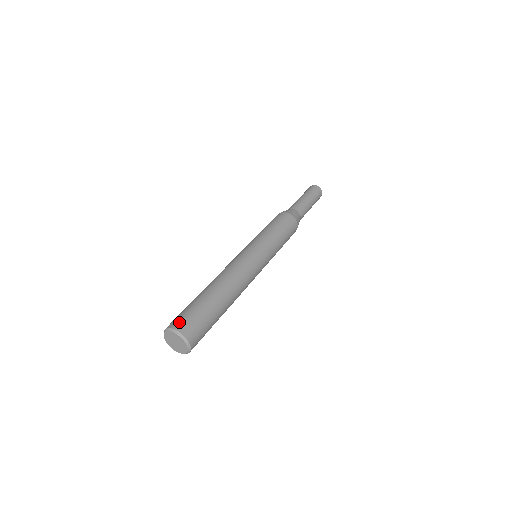
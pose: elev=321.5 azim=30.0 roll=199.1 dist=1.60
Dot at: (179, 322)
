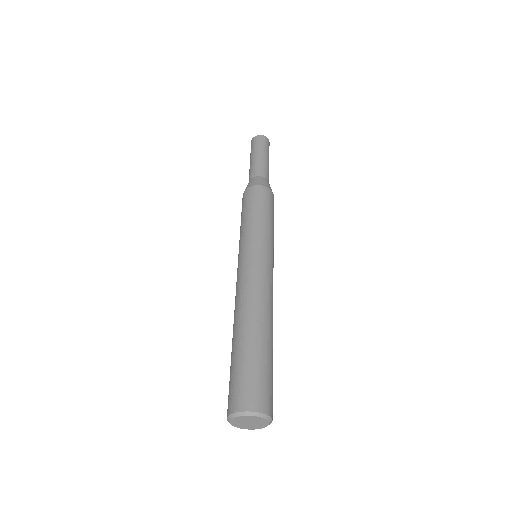
Dot at: (228, 403)
